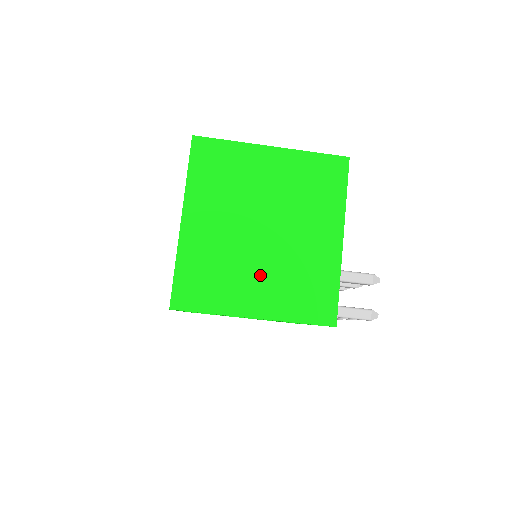
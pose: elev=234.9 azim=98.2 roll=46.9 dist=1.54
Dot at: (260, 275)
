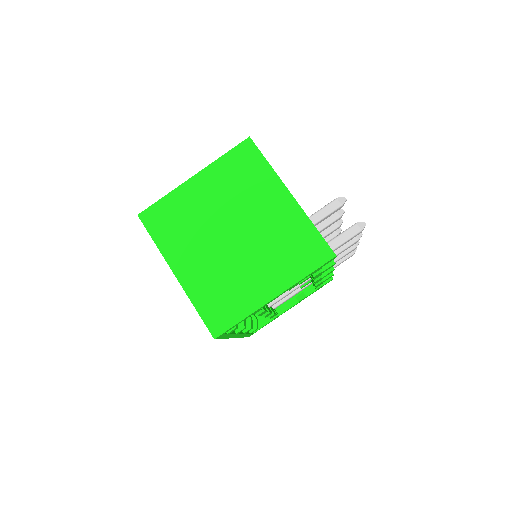
Dot at: (255, 266)
